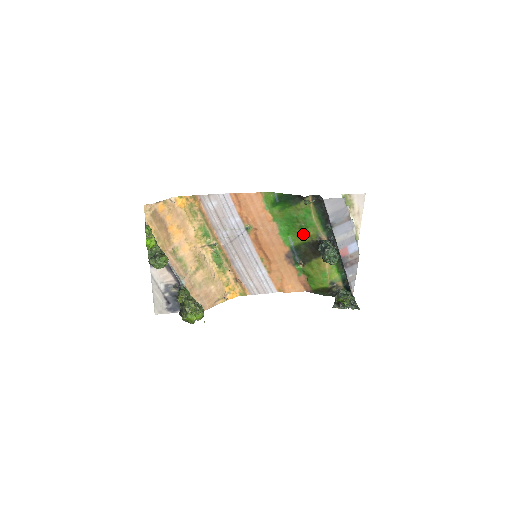
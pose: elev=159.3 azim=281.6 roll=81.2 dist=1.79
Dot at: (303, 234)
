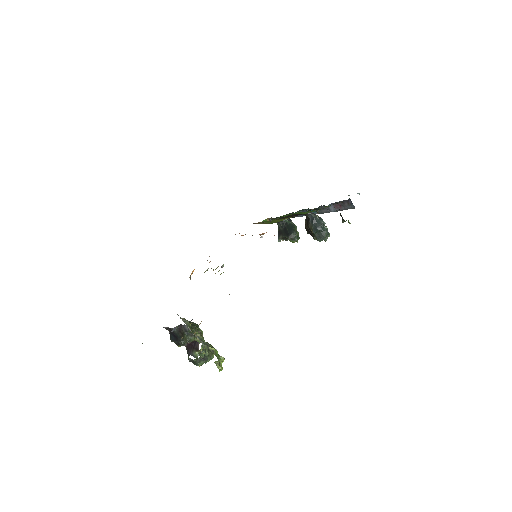
Dot at: occluded
